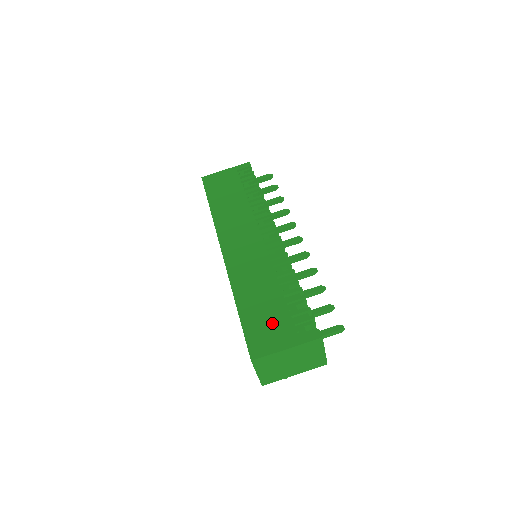
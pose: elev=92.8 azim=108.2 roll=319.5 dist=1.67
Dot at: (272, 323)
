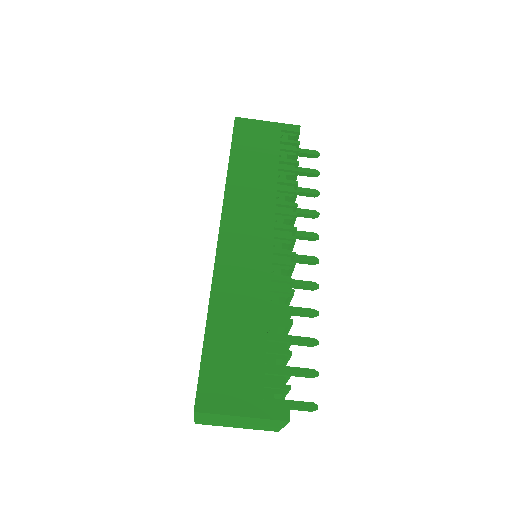
Dot at: (239, 371)
